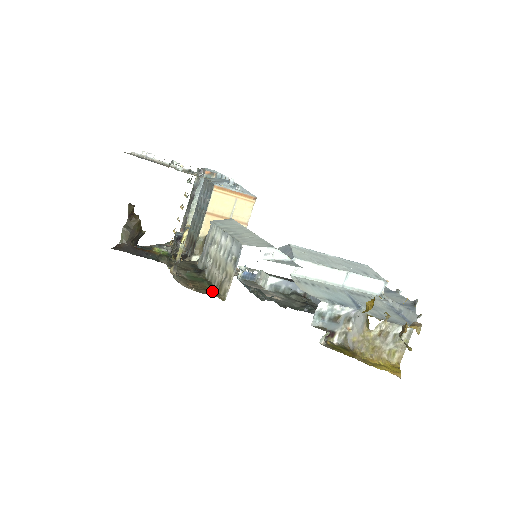
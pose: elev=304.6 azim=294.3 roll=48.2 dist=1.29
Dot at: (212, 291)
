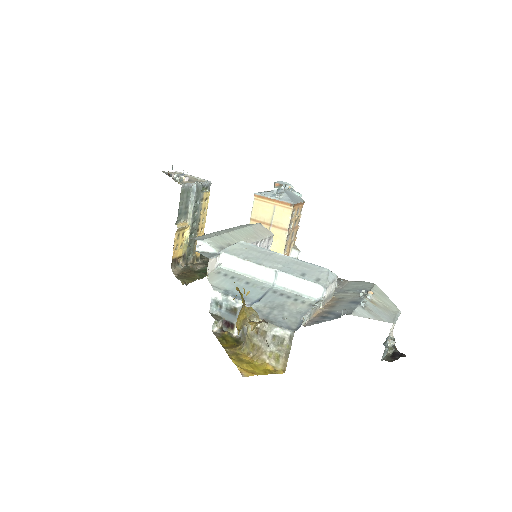
Dot at: (190, 279)
